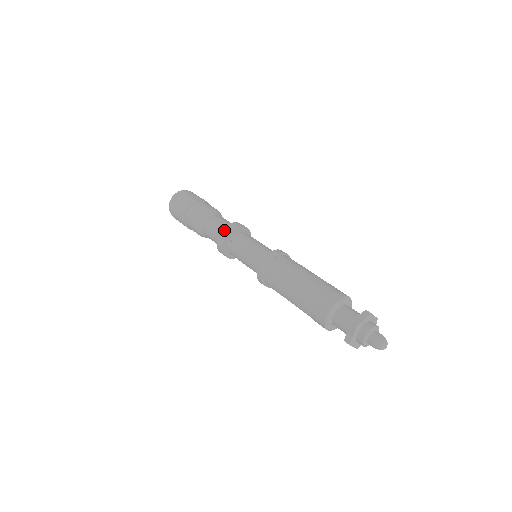
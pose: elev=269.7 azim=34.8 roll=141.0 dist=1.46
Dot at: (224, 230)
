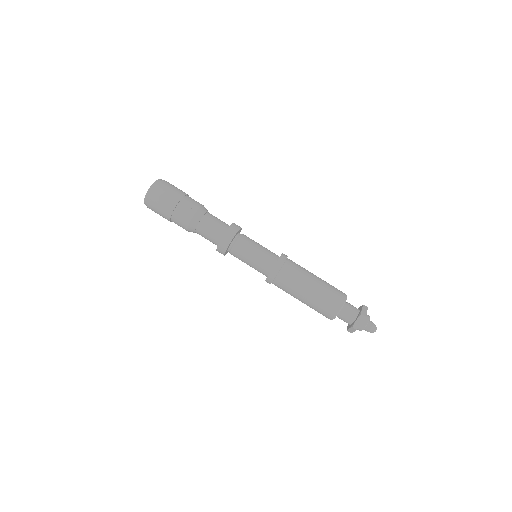
Dot at: (221, 244)
